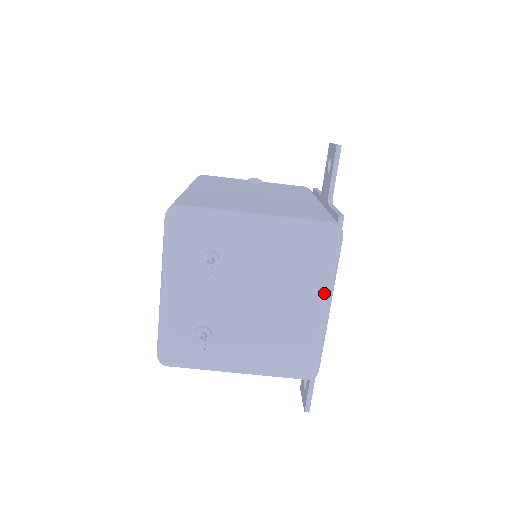
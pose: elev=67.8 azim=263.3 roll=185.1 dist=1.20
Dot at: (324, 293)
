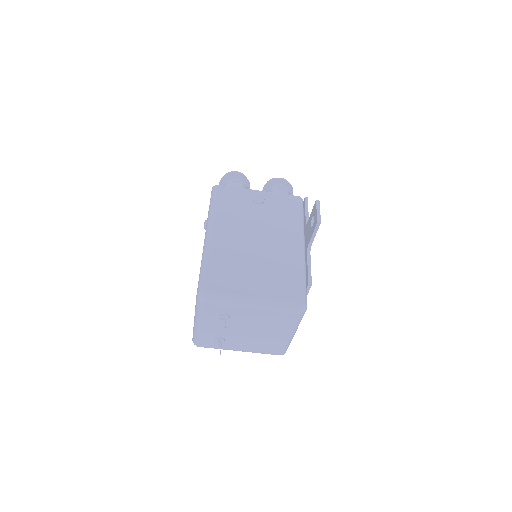
Dot at: (292, 331)
